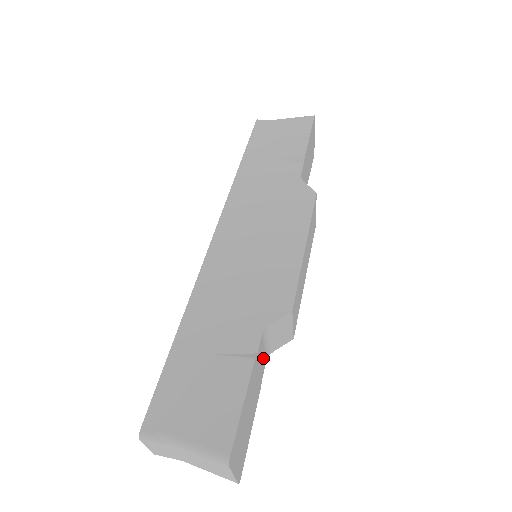
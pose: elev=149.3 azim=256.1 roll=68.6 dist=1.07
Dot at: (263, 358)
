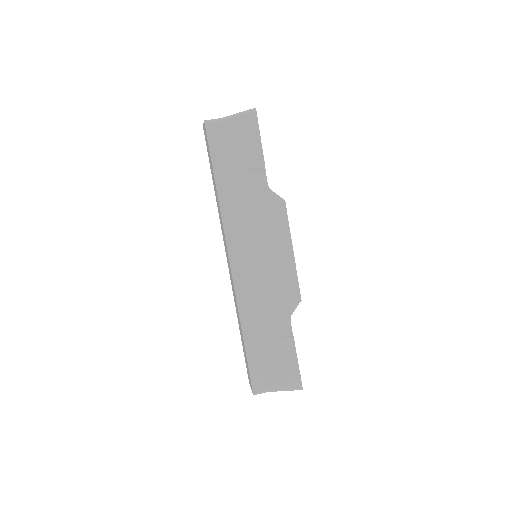
Dot at: occluded
